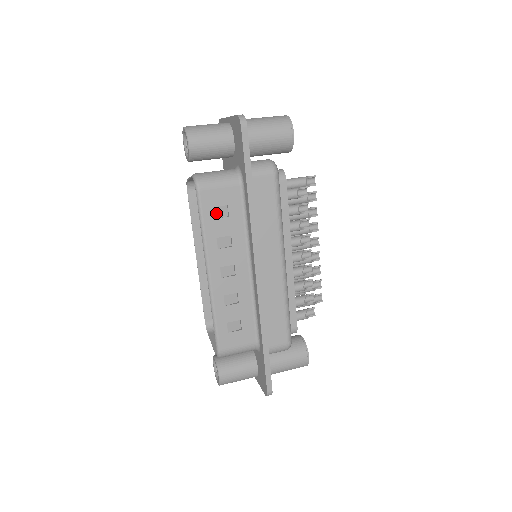
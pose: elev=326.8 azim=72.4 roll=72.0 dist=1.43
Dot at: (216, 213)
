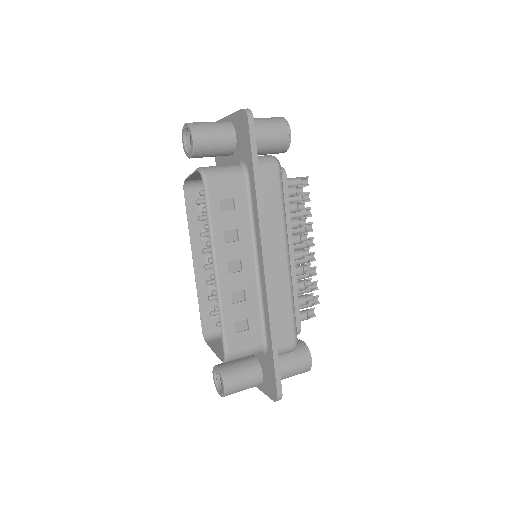
Dot at: (223, 206)
